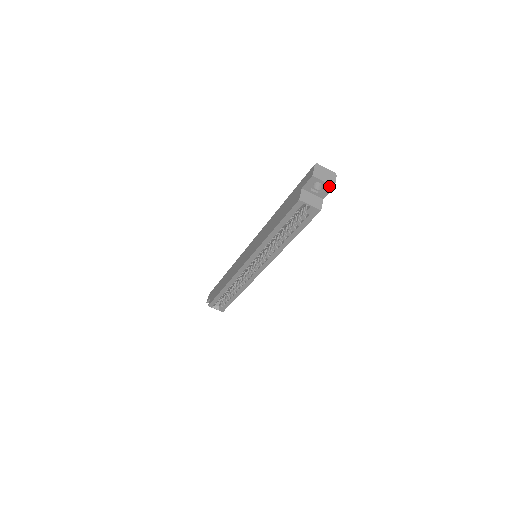
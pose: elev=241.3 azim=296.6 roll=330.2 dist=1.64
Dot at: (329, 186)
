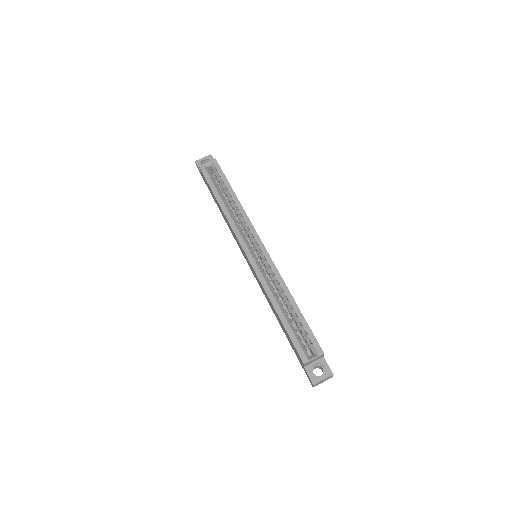
Dot at: (209, 157)
